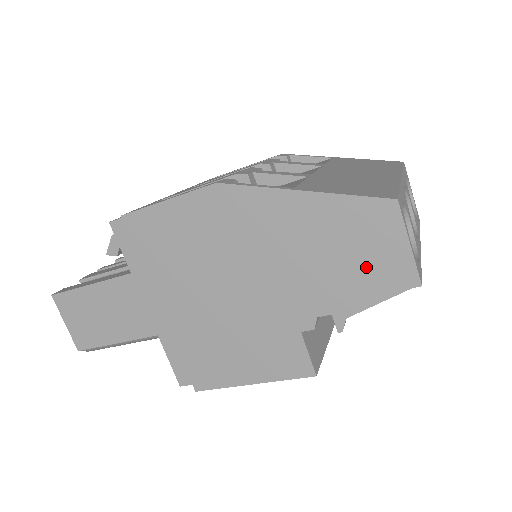
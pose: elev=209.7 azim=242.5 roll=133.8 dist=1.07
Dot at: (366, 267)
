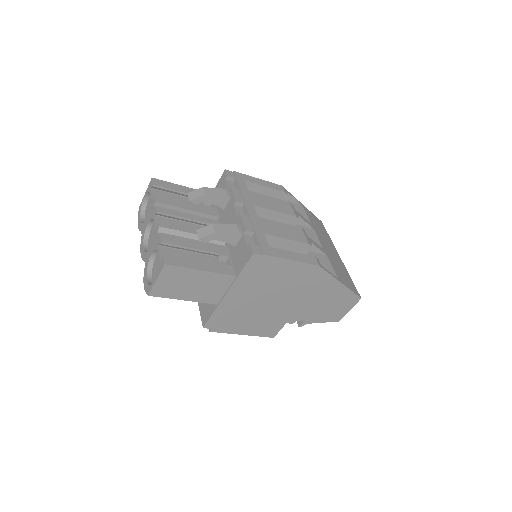
Dot at: (331, 312)
